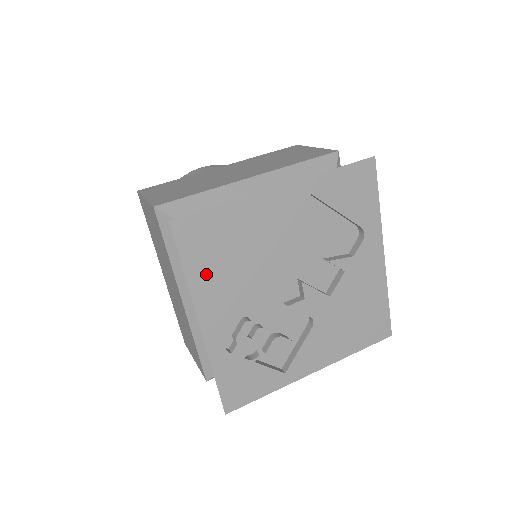
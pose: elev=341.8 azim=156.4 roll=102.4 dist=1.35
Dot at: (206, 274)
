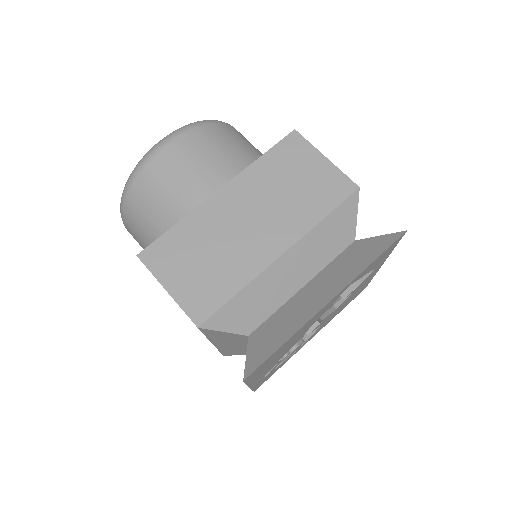
Dot at: (261, 372)
